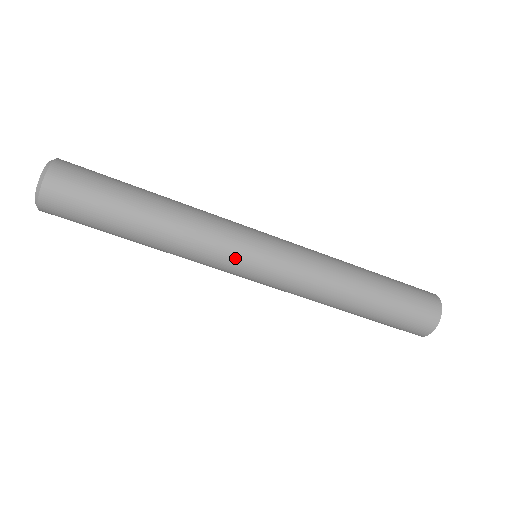
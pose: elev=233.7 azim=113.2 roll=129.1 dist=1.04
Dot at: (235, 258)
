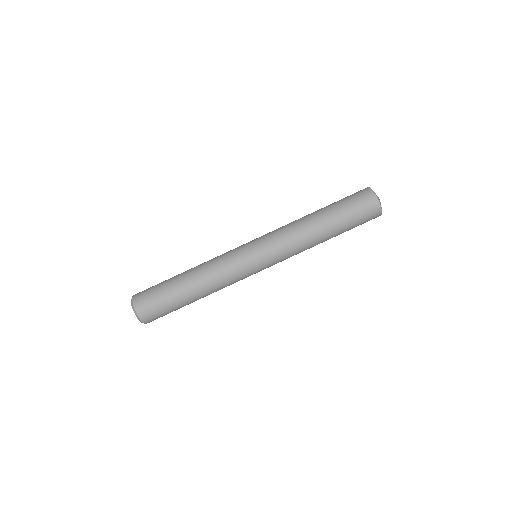
Dot at: (243, 265)
